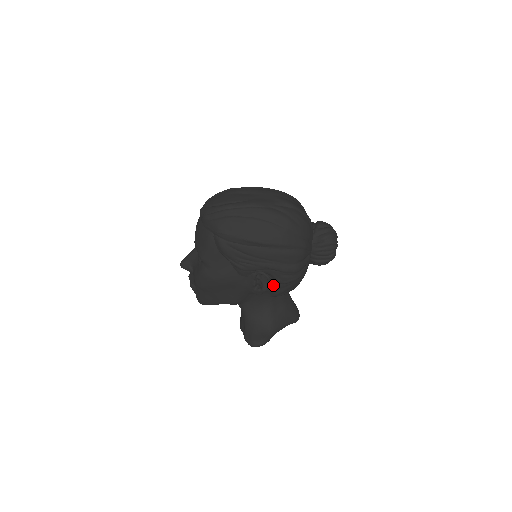
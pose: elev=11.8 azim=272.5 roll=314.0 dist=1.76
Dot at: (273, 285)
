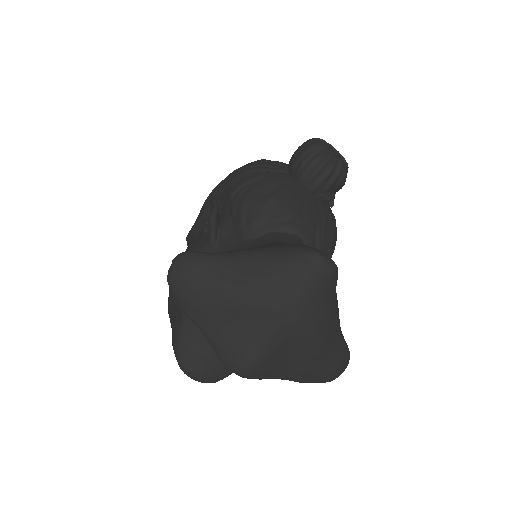
Dot at: (229, 212)
